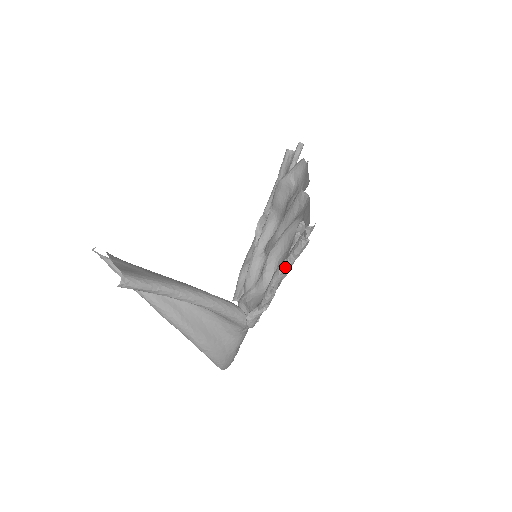
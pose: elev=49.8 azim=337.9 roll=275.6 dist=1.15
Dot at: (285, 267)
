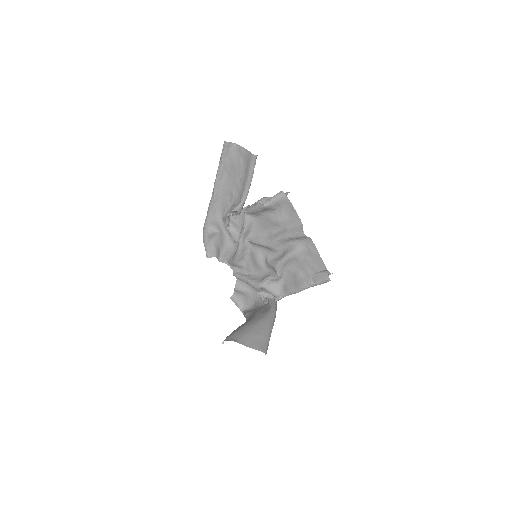
Dot at: occluded
